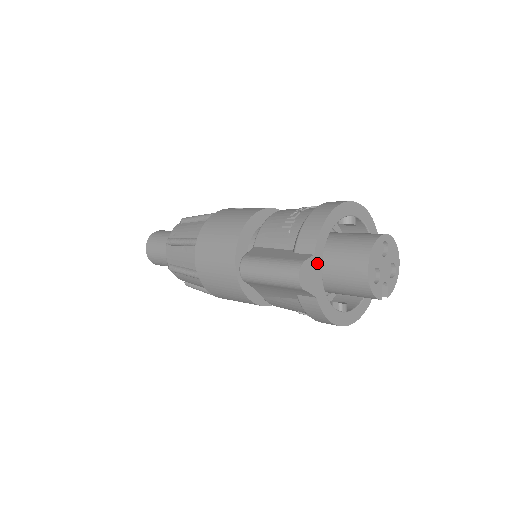
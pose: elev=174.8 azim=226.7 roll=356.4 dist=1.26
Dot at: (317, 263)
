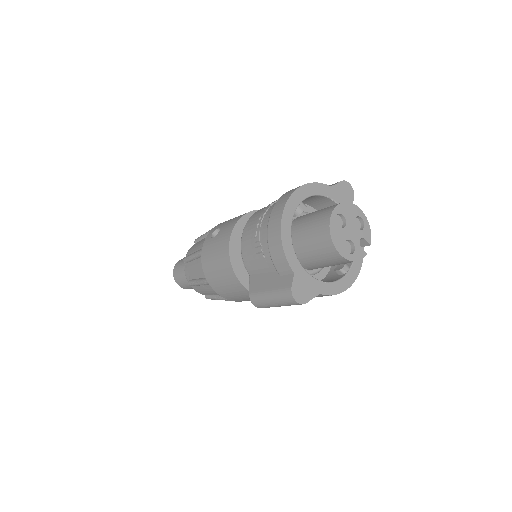
Dot at: (301, 275)
